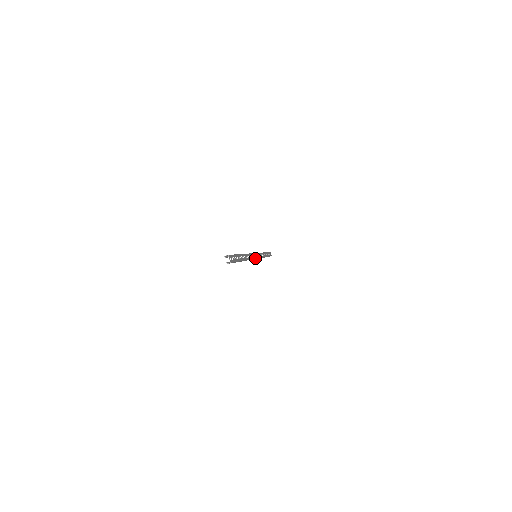
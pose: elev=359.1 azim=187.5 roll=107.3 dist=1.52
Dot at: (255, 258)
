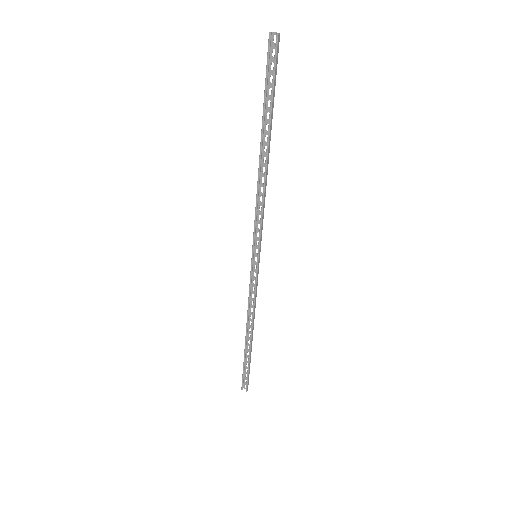
Dot at: (261, 234)
